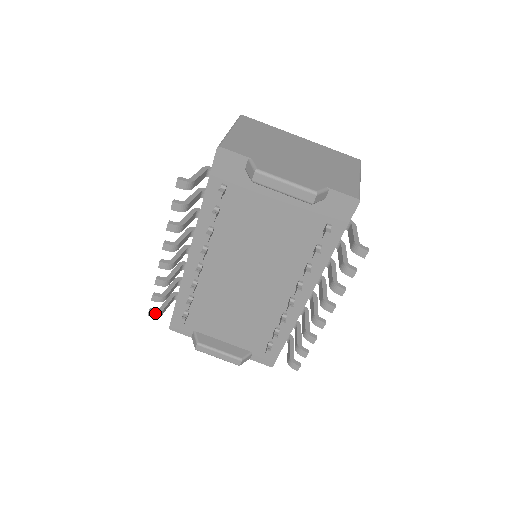
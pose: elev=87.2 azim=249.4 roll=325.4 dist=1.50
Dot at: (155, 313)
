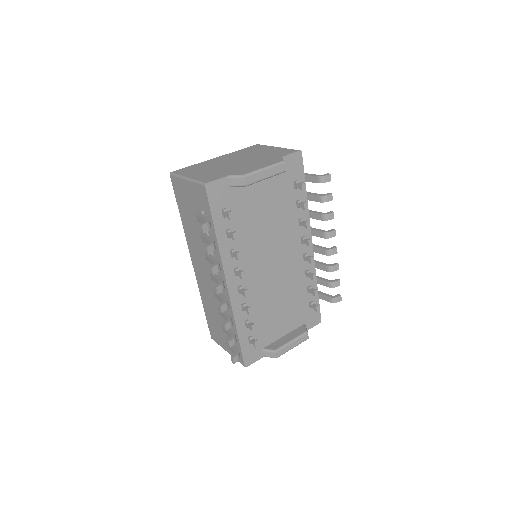
Dot at: (237, 357)
